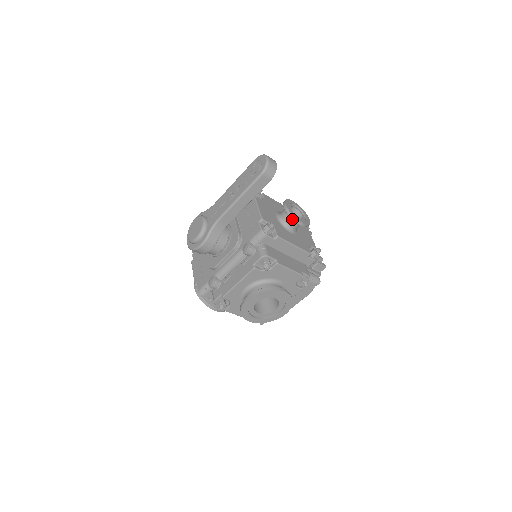
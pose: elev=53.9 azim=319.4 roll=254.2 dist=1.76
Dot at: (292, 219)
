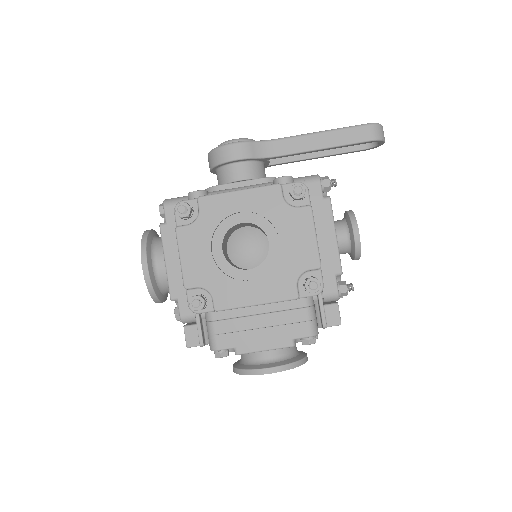
Dot at: (350, 219)
